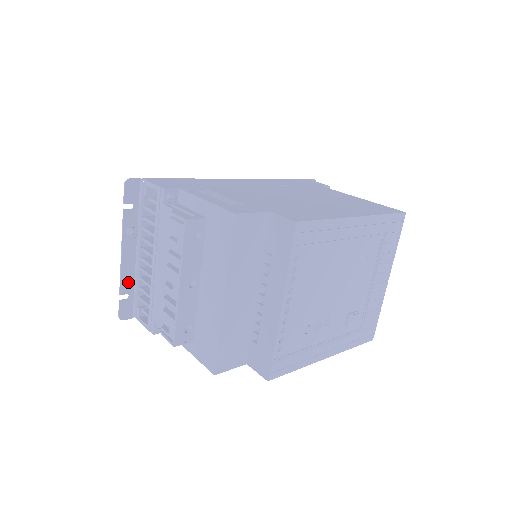
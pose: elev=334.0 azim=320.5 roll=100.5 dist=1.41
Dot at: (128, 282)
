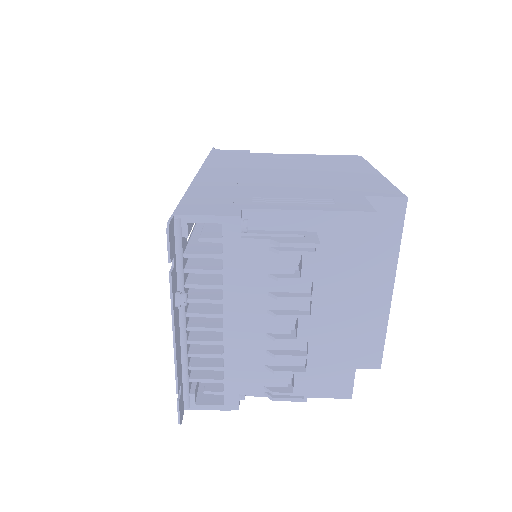
Dot at: (179, 370)
